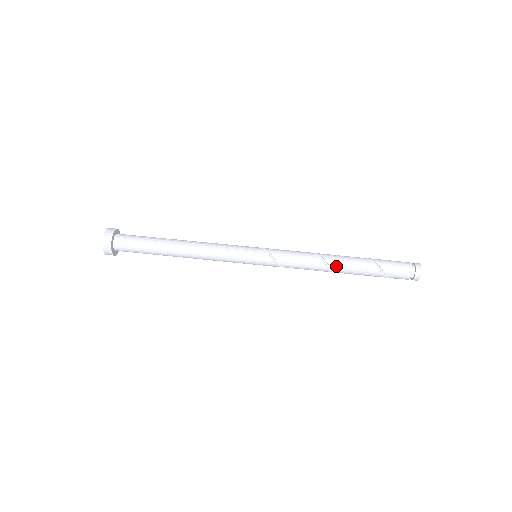
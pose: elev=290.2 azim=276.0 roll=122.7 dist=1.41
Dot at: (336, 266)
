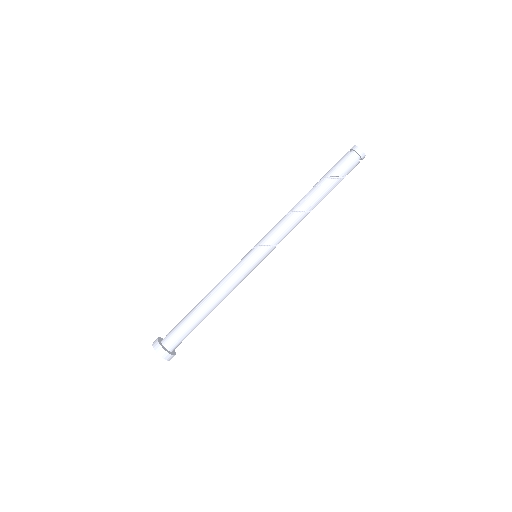
Dot at: (309, 207)
